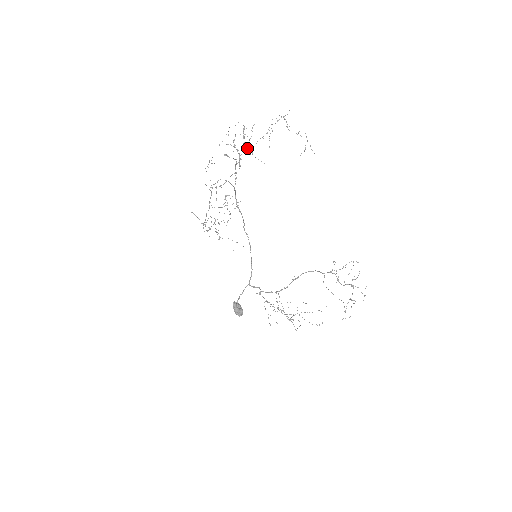
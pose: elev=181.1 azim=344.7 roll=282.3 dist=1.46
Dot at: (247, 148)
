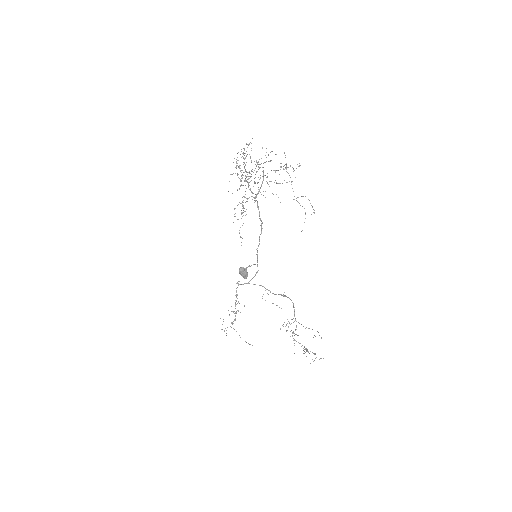
Dot at: (240, 181)
